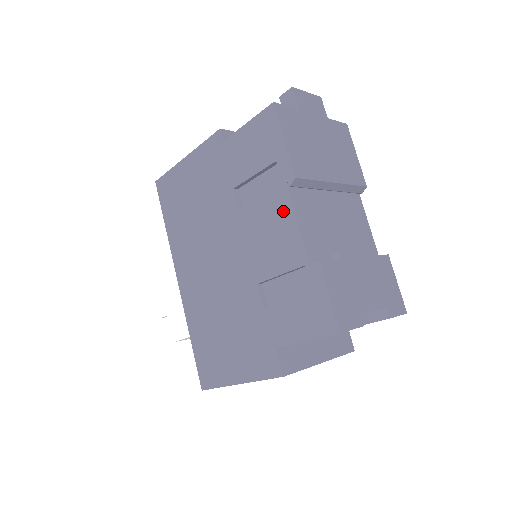
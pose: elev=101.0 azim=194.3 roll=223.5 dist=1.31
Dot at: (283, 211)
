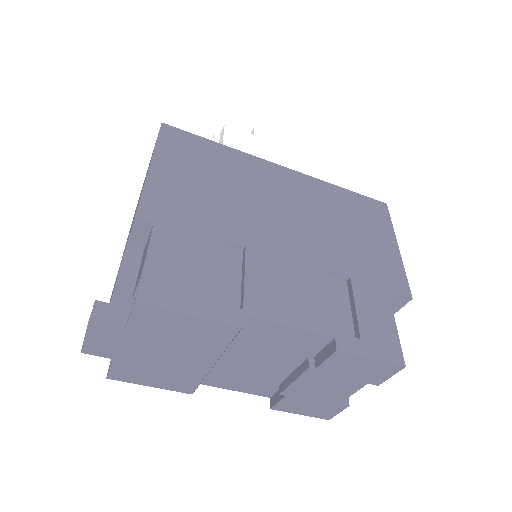
Dot at: occluded
